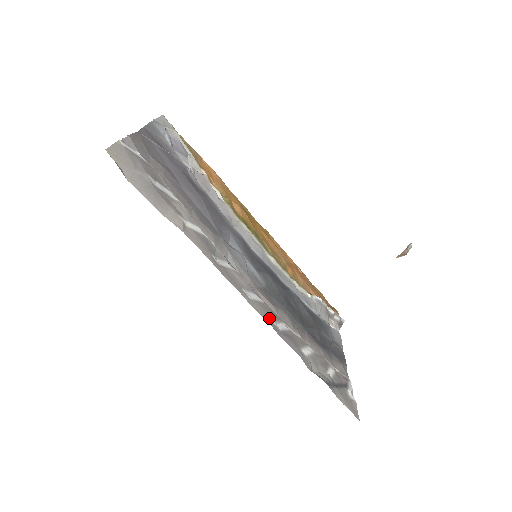
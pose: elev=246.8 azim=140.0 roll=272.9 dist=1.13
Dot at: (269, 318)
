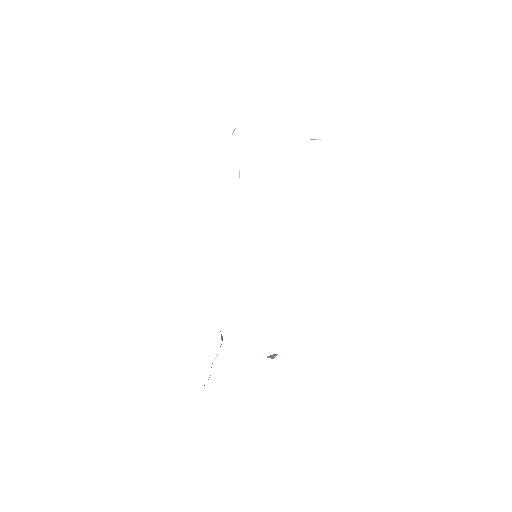
Dot at: occluded
